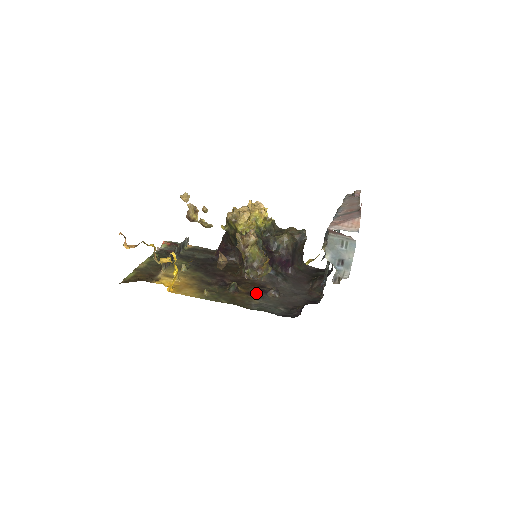
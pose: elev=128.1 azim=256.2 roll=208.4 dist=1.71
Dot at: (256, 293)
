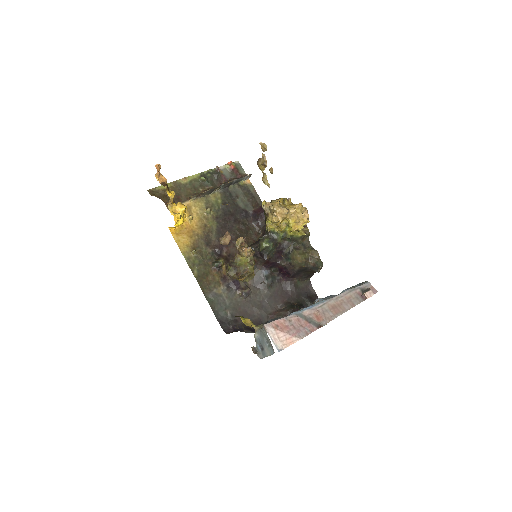
Dot at: (230, 282)
